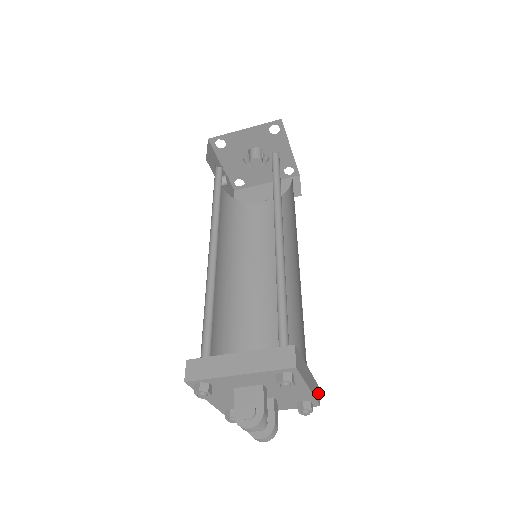
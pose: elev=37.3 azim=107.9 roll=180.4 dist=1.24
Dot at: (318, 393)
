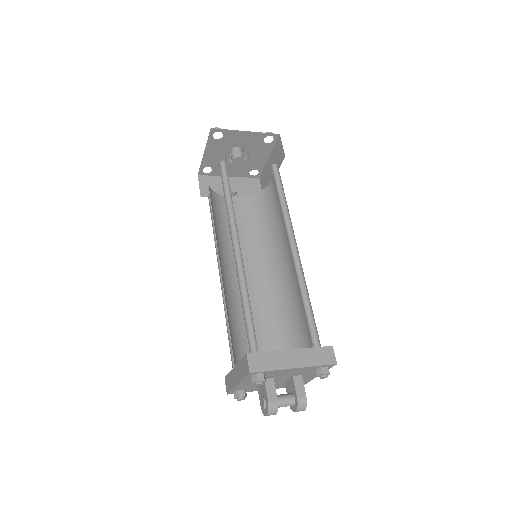
Dot at: (330, 354)
